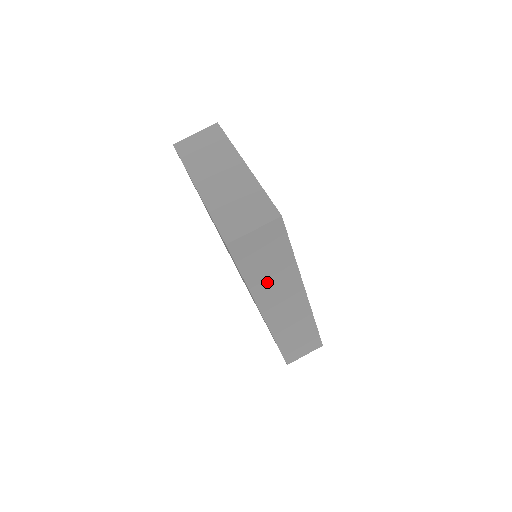
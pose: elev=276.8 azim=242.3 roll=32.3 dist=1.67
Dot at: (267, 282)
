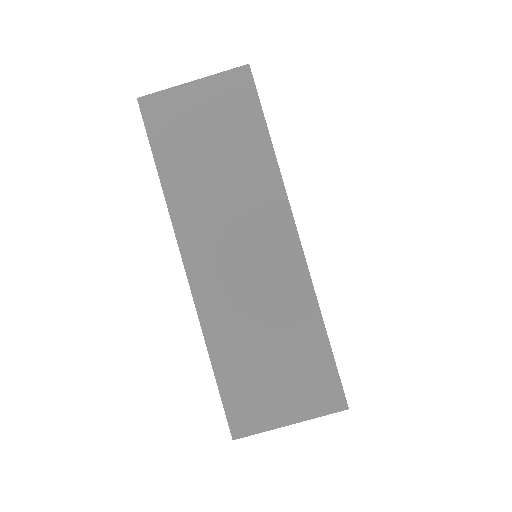
Dot at: occluded
